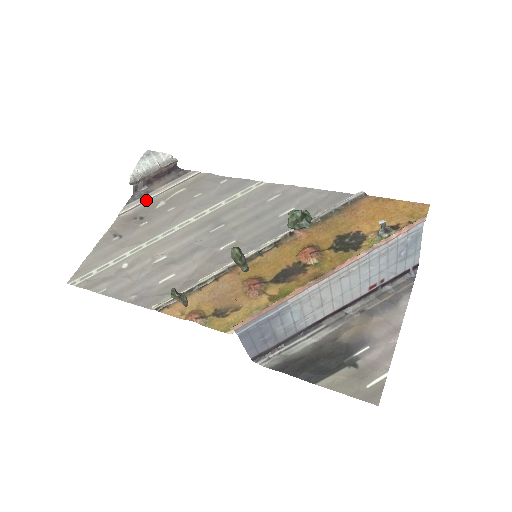
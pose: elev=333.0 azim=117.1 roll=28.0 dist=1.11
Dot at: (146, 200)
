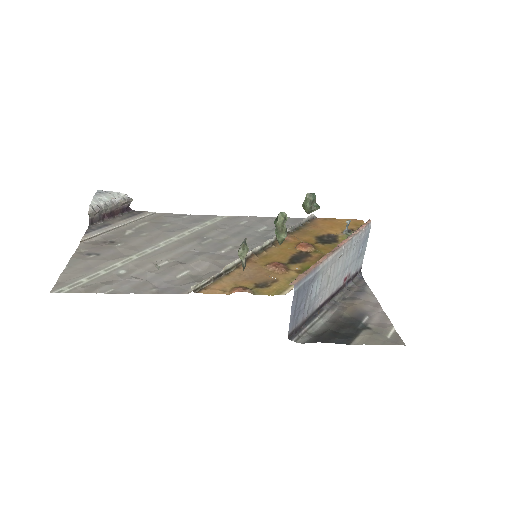
Dot at: (109, 230)
